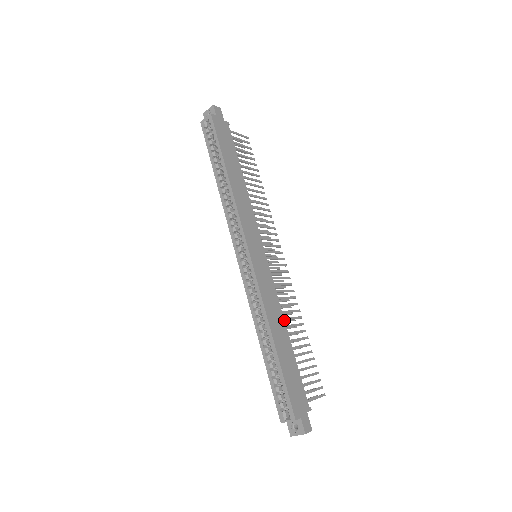
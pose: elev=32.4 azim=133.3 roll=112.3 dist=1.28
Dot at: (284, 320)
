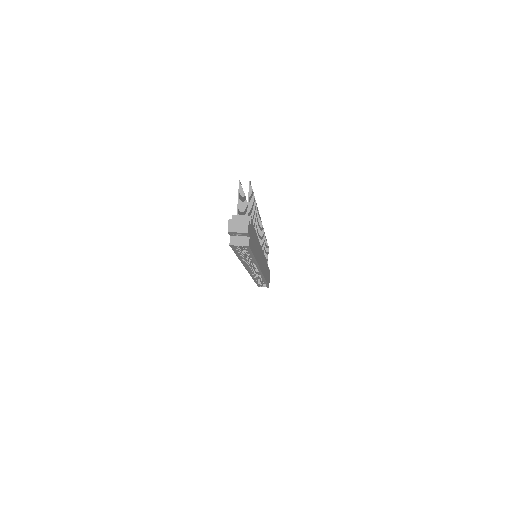
Dot at: occluded
